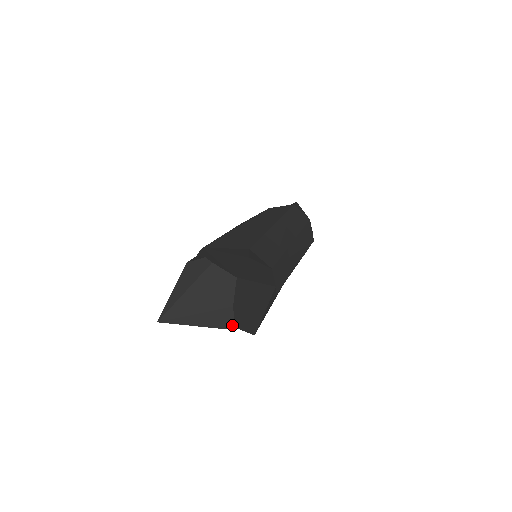
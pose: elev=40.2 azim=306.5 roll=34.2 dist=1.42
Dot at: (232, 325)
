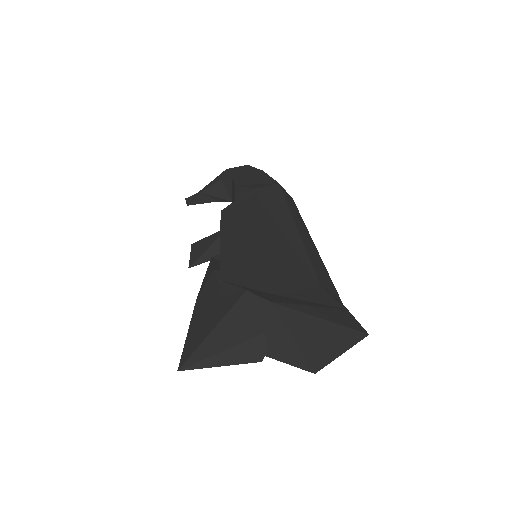
Dot at: (264, 354)
